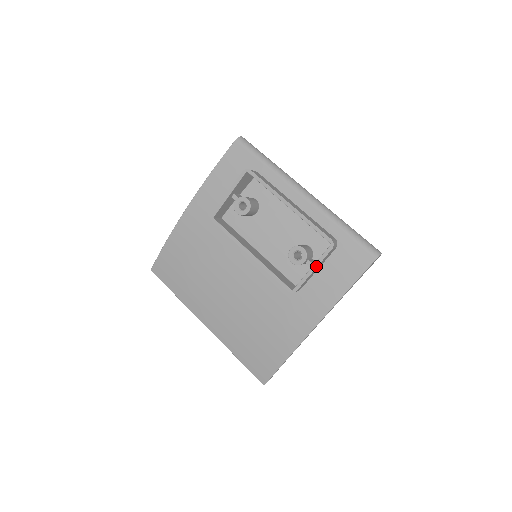
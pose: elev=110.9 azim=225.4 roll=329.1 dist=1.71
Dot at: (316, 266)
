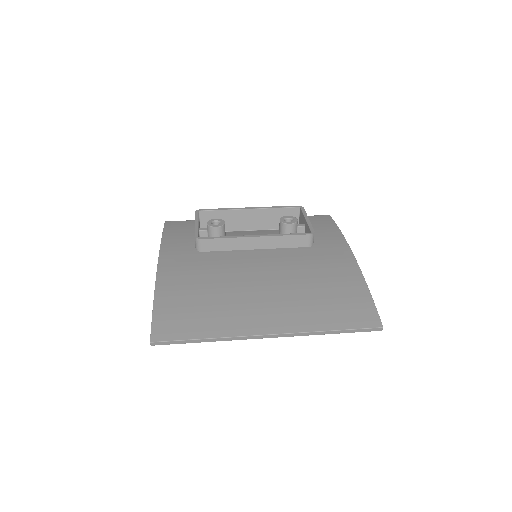
Dot at: (307, 217)
